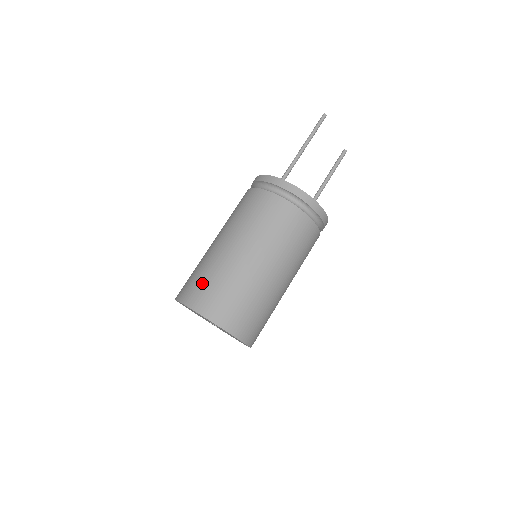
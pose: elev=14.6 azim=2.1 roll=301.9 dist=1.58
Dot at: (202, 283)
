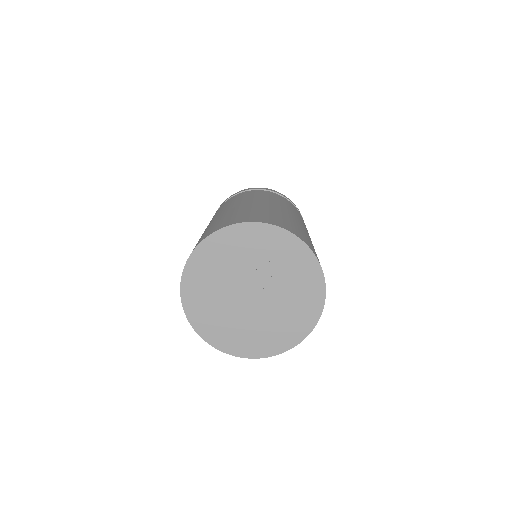
Dot at: (252, 213)
